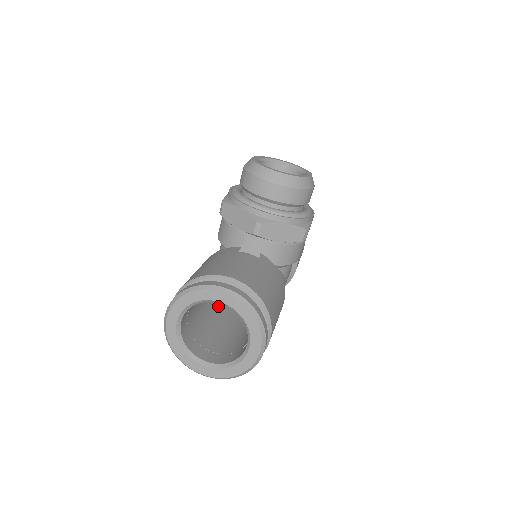
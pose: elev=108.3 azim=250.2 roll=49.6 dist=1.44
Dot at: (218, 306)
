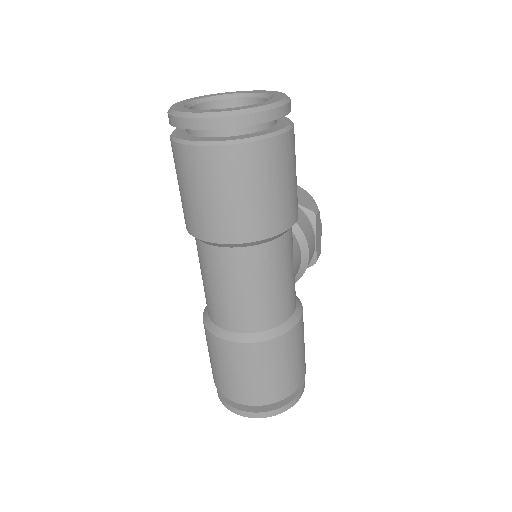
Dot at: occluded
